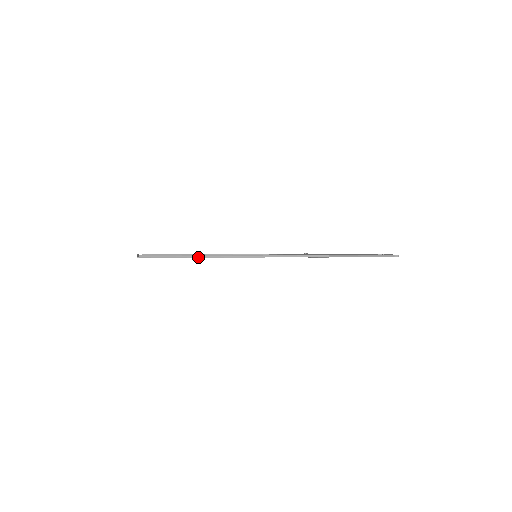
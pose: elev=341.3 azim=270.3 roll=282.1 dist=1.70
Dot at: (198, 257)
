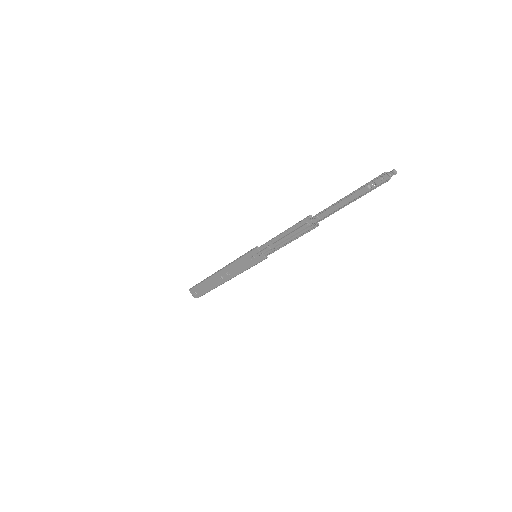
Dot at: (217, 272)
